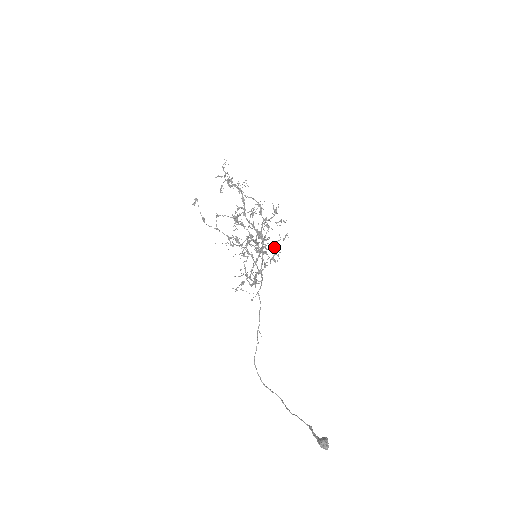
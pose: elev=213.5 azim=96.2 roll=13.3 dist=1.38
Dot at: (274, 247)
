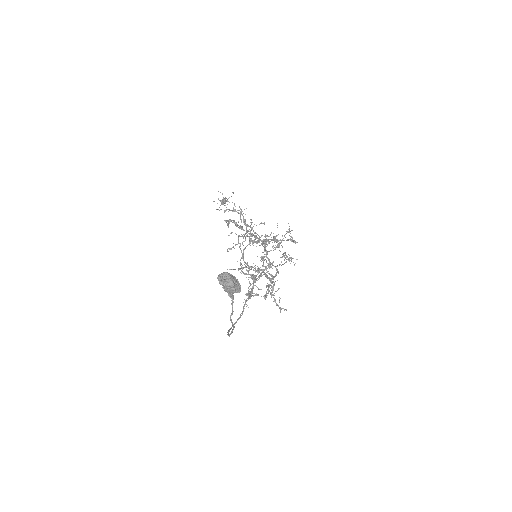
Dot at: occluded
